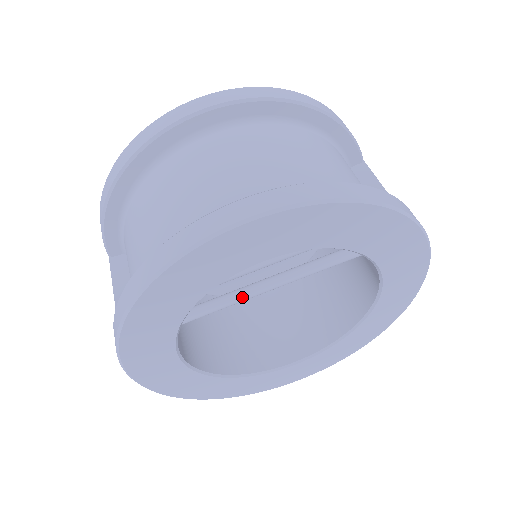
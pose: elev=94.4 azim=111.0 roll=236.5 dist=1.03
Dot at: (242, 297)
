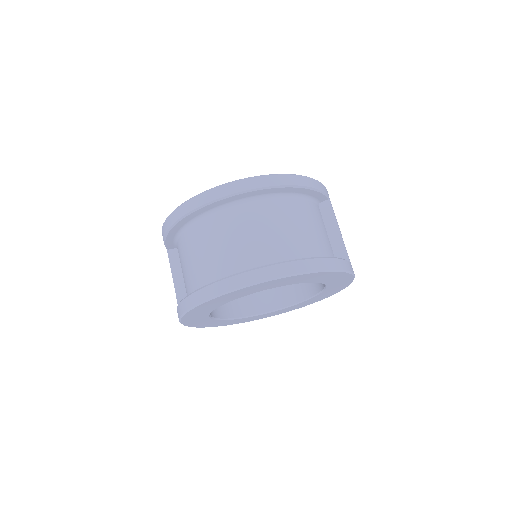
Dot at: occluded
